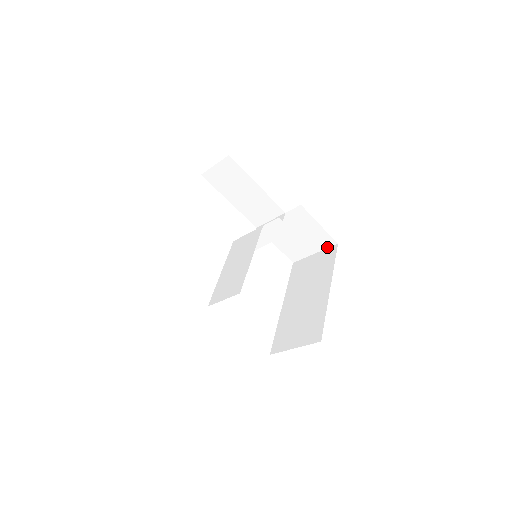
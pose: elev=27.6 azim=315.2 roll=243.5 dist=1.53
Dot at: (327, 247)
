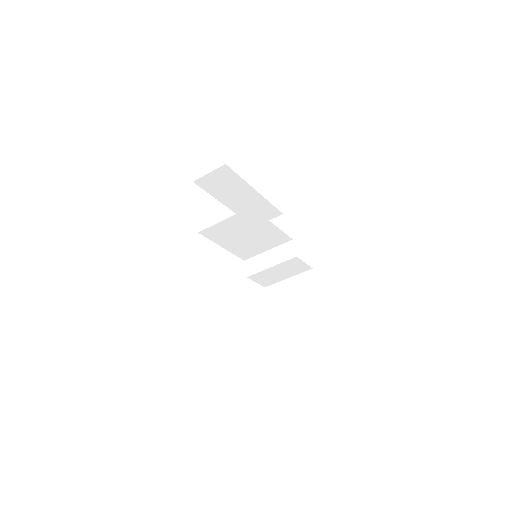
Dot at: (314, 324)
